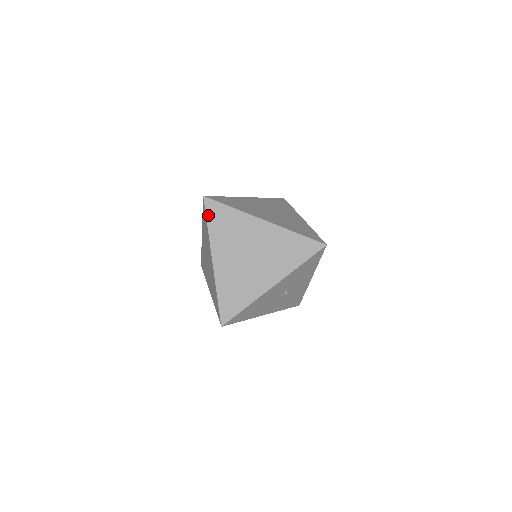
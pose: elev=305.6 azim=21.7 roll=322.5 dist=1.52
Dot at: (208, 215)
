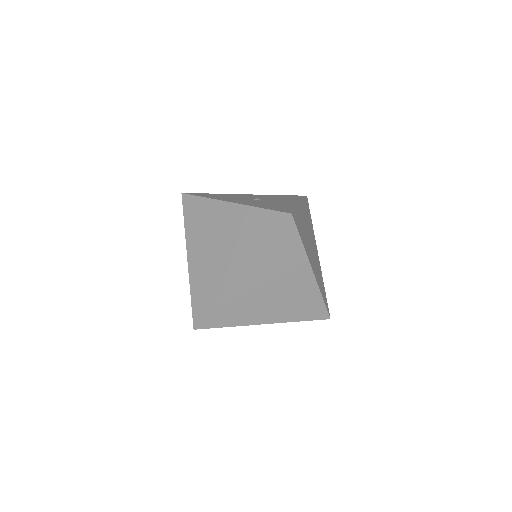
Dot at: (278, 234)
